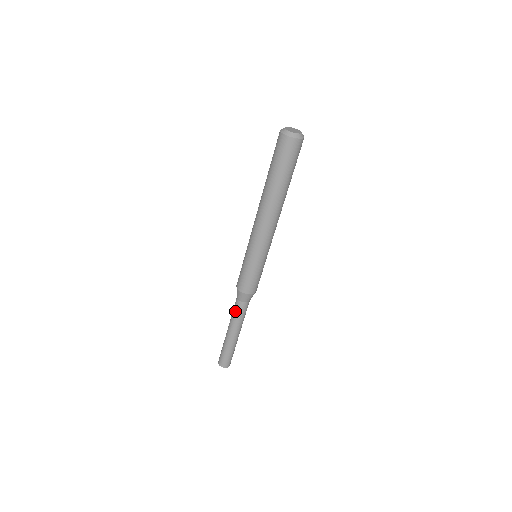
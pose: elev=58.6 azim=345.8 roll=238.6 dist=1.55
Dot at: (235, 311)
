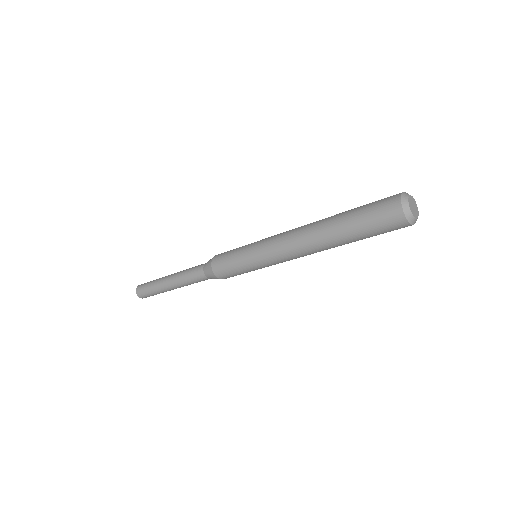
Dot at: (192, 276)
